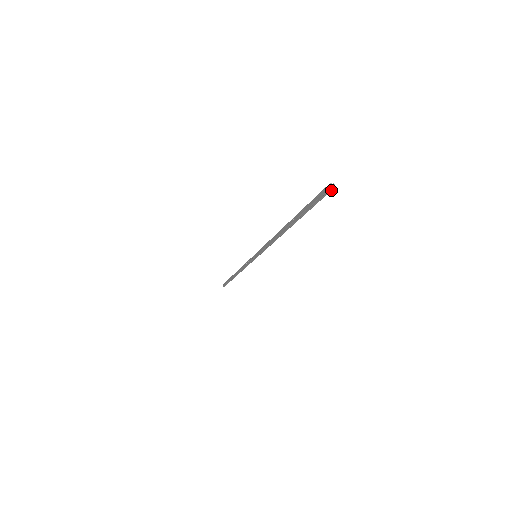
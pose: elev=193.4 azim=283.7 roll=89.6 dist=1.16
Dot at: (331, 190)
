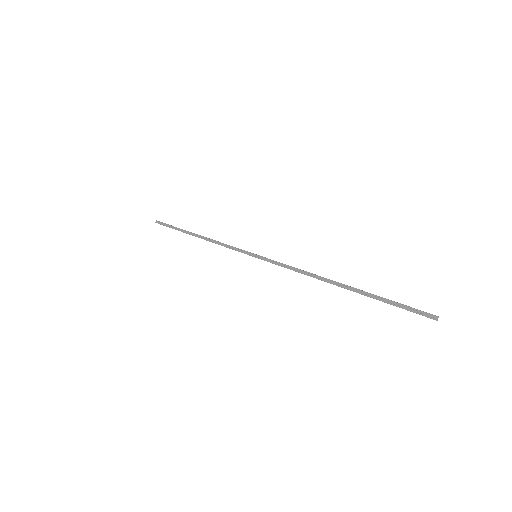
Dot at: (433, 319)
